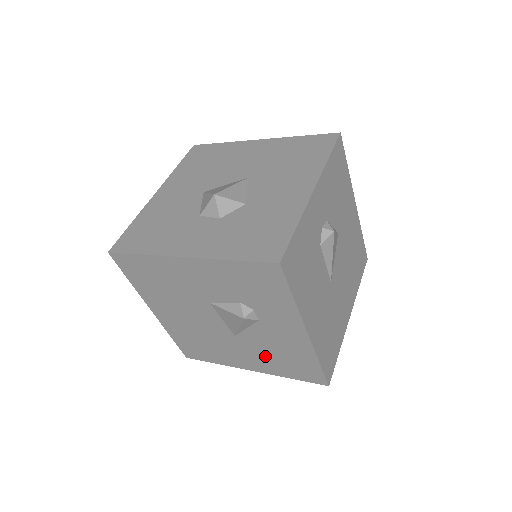
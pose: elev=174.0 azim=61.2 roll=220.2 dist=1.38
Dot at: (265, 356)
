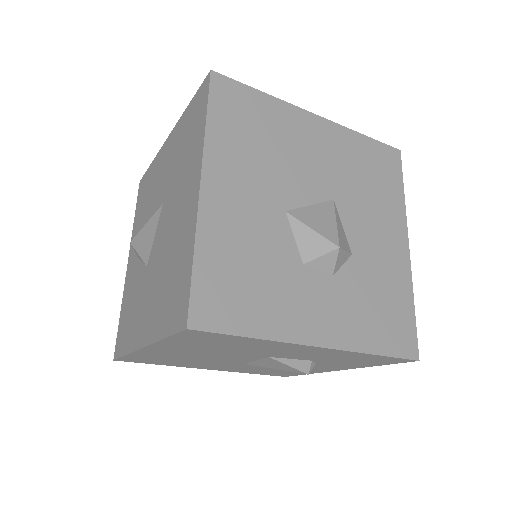
Dot at: (253, 369)
